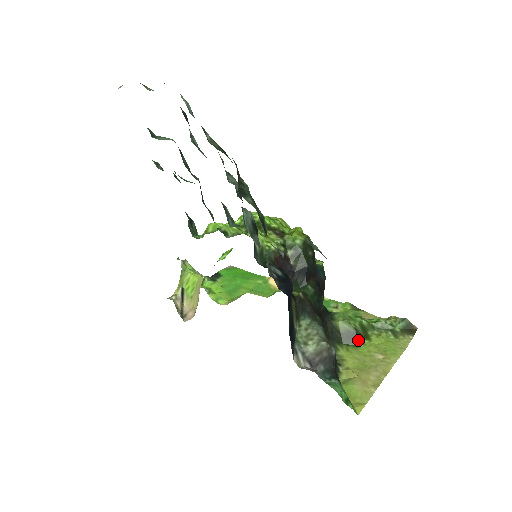
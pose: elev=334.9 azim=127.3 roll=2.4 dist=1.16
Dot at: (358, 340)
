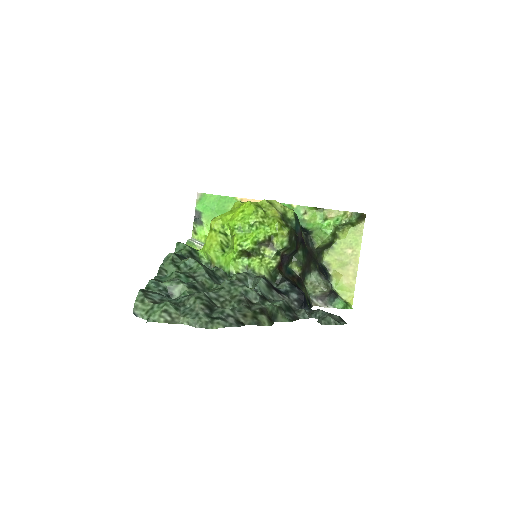
Dot at: (332, 243)
